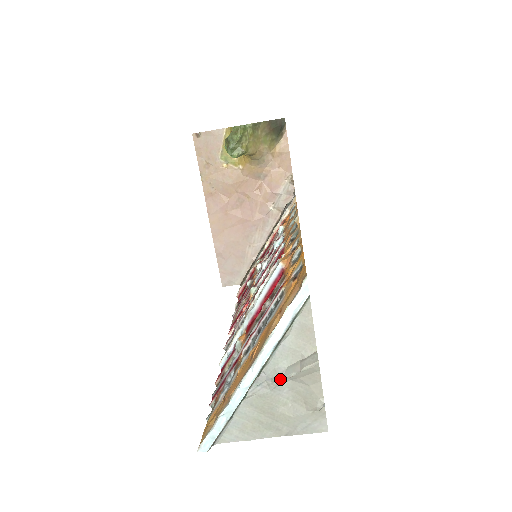
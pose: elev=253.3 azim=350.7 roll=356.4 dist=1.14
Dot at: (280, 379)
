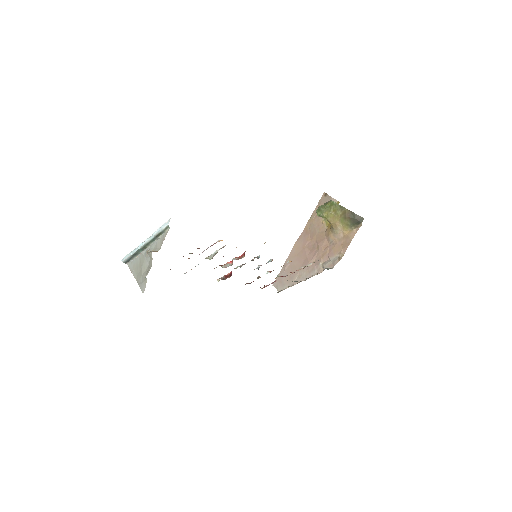
Dot at: (147, 252)
